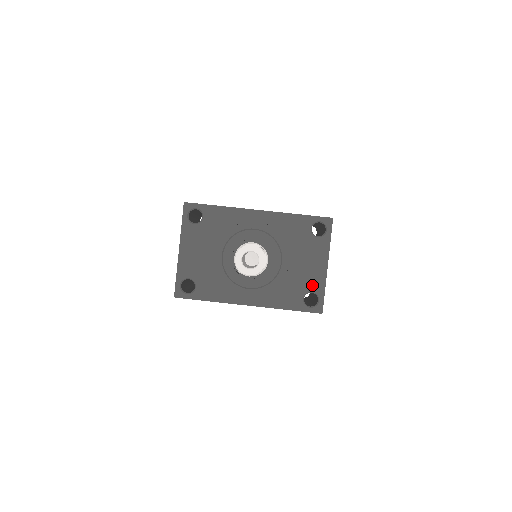
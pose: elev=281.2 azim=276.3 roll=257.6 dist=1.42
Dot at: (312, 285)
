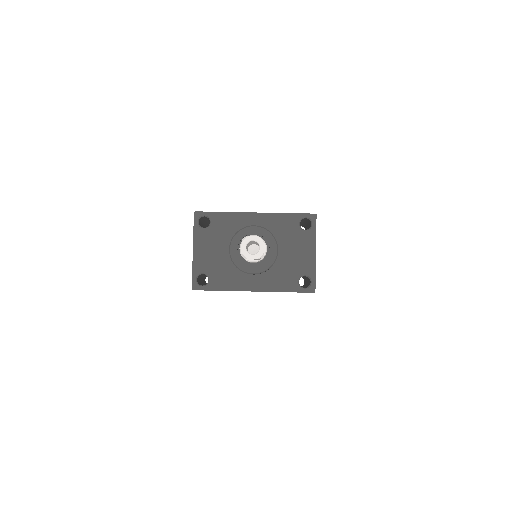
Dot at: (305, 270)
